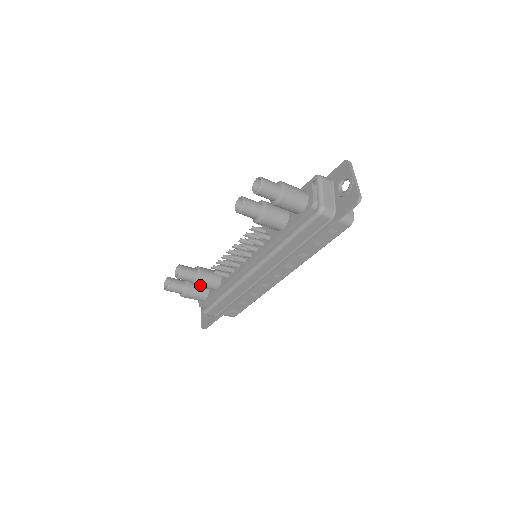
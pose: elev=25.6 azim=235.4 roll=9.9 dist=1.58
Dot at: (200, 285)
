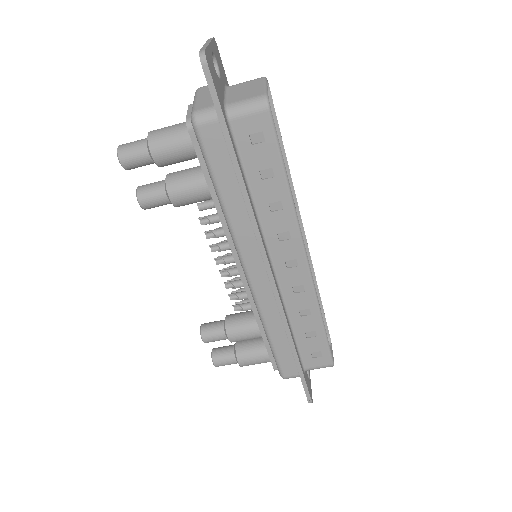
Dot at: (235, 337)
